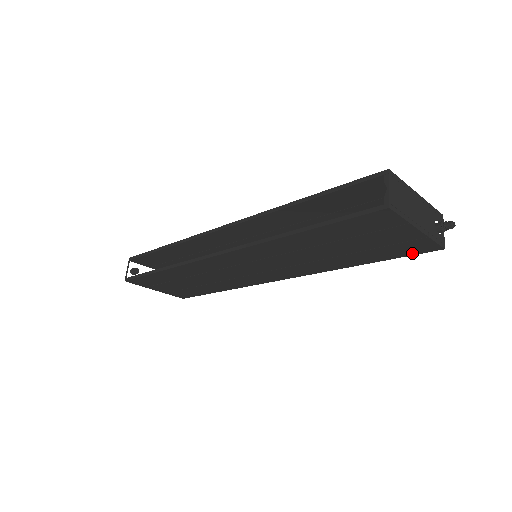
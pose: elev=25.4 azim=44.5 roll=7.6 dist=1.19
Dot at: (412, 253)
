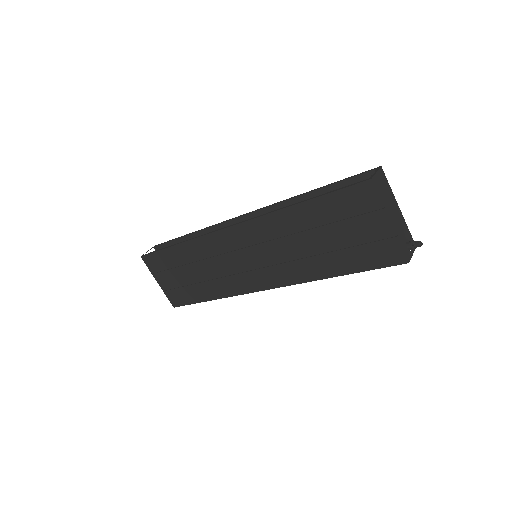
Dot at: (382, 264)
